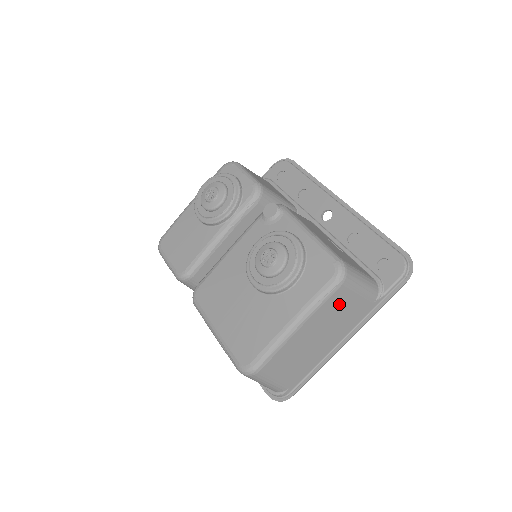
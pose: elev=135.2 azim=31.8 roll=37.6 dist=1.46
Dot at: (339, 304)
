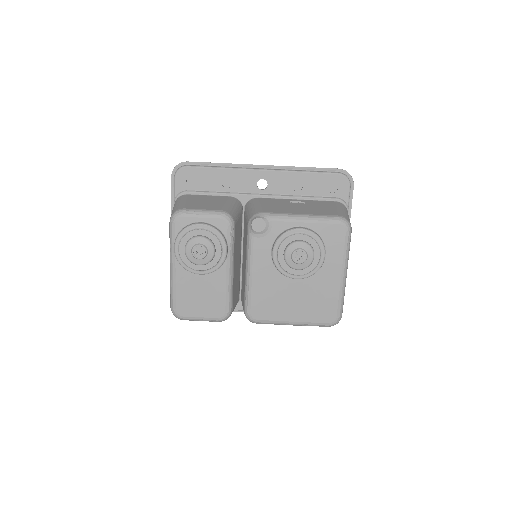
Dot at: occluded
